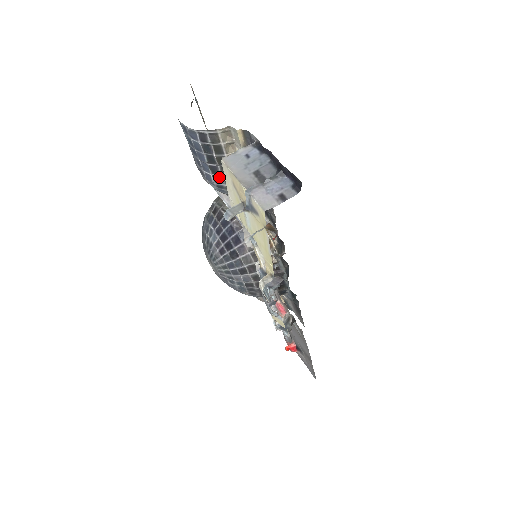
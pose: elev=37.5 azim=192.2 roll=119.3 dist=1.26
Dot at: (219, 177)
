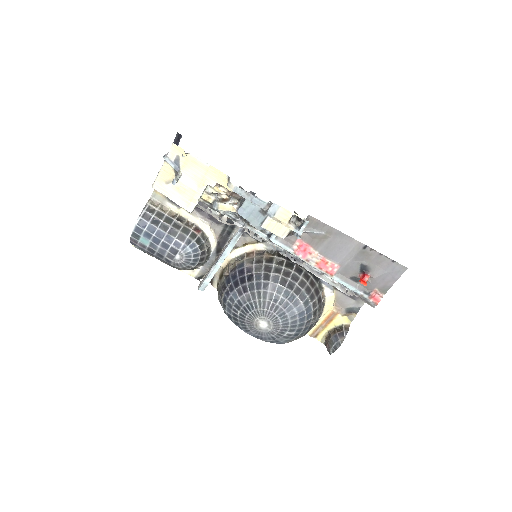
Dot at: (180, 235)
